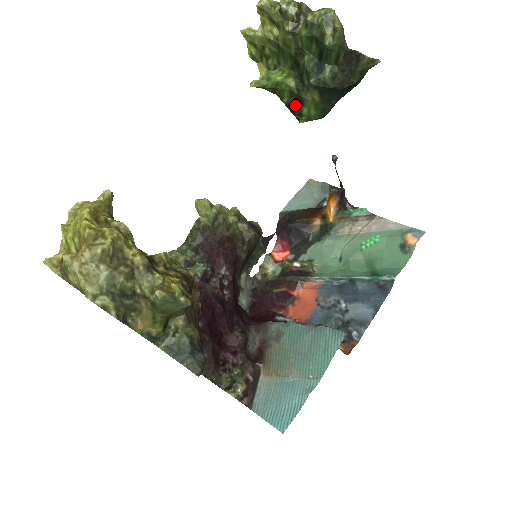
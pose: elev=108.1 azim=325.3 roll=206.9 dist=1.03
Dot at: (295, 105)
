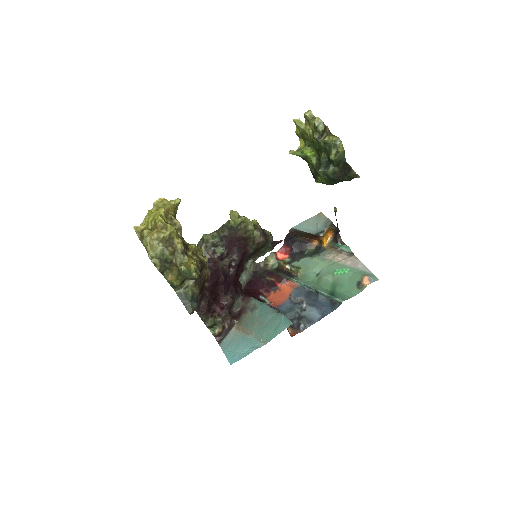
Dot at: (314, 172)
